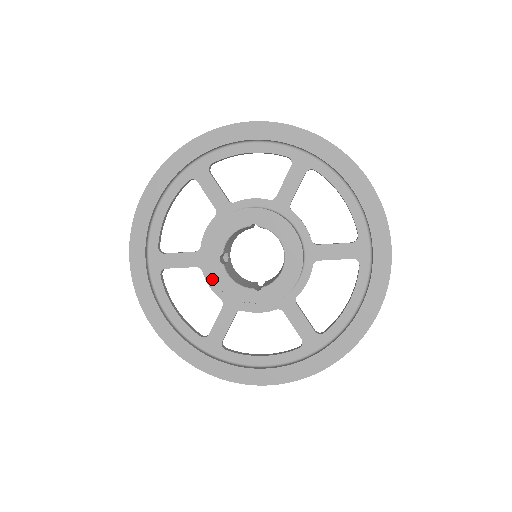
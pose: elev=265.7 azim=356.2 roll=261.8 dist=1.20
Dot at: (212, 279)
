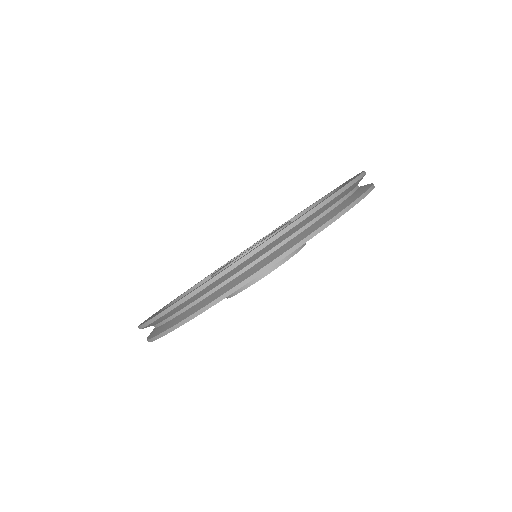
Dot at: occluded
